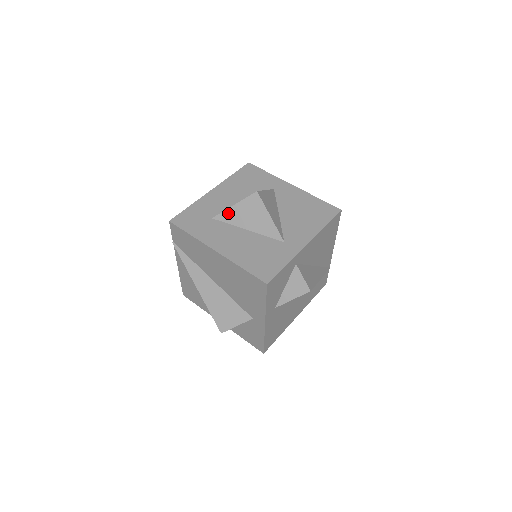
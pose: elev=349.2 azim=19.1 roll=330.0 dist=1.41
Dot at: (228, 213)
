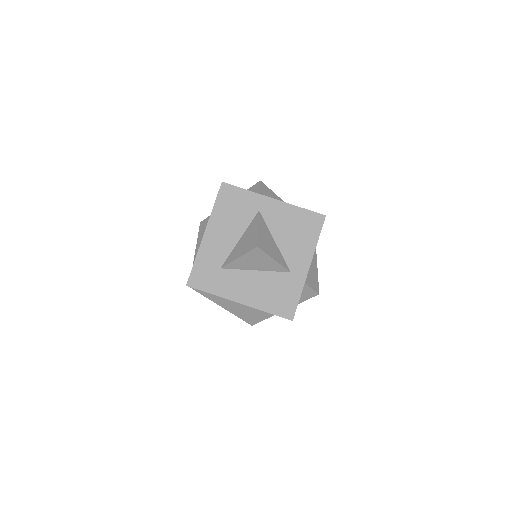
Dot at: (235, 263)
